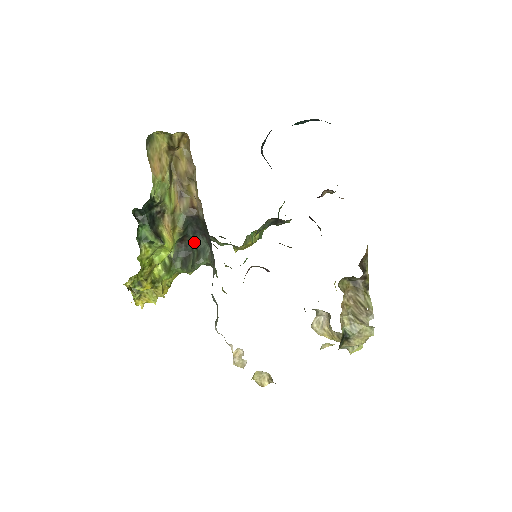
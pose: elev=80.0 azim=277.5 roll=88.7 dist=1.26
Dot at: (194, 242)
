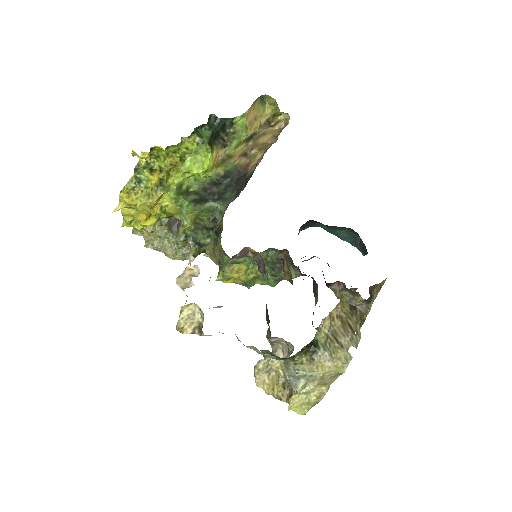
Dot at: (221, 193)
